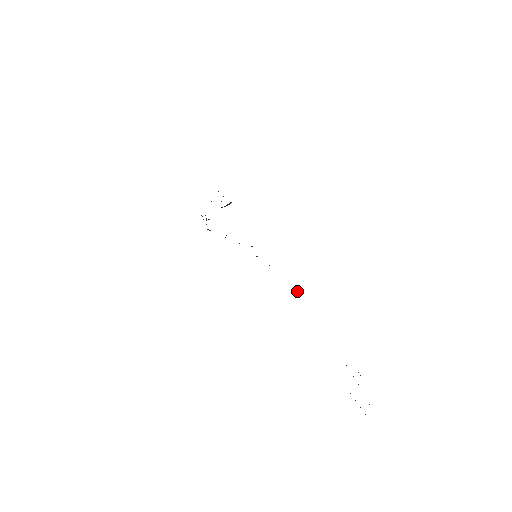
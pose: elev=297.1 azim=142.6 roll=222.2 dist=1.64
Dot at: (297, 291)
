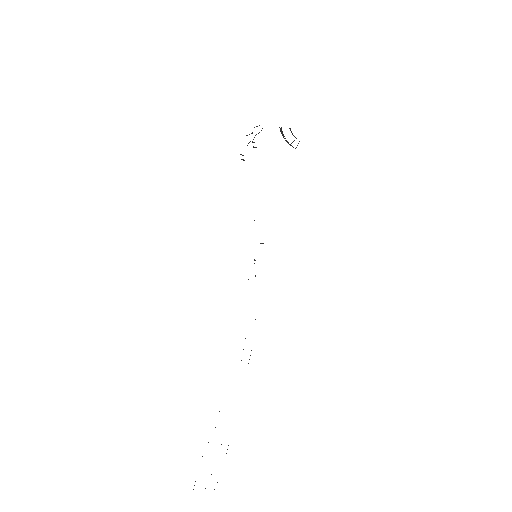
Dot at: occluded
